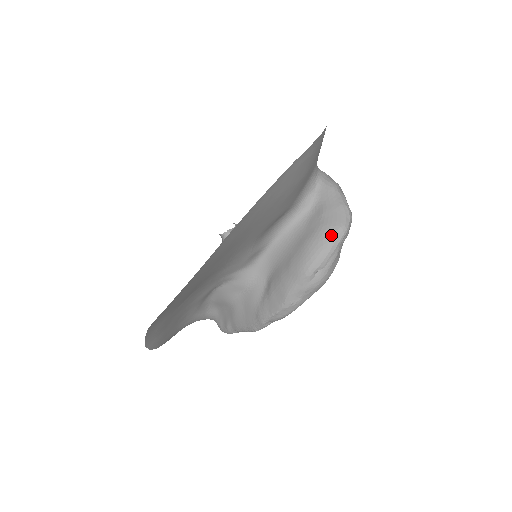
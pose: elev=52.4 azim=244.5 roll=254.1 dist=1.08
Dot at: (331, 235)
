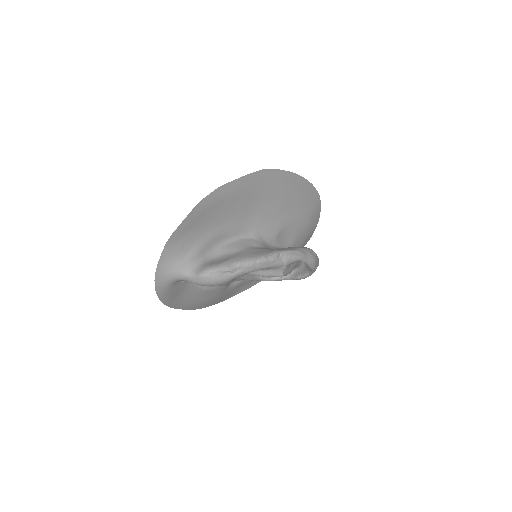
Dot at: occluded
